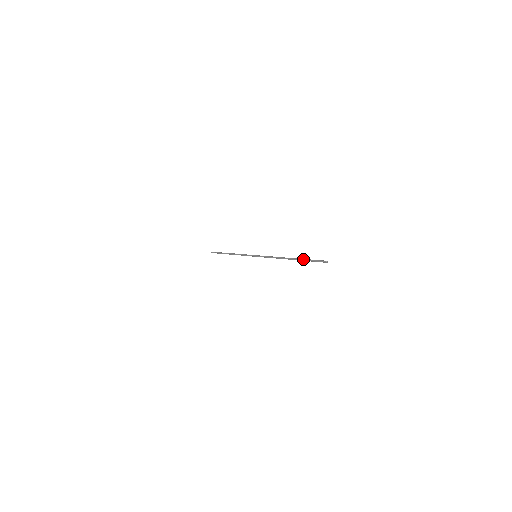
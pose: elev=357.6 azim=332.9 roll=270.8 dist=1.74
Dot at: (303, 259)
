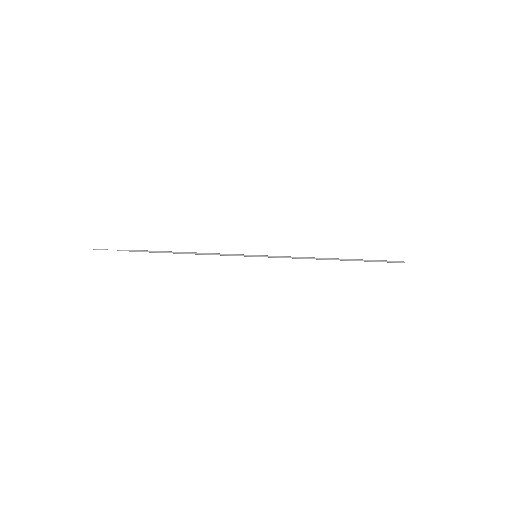
Dot at: occluded
